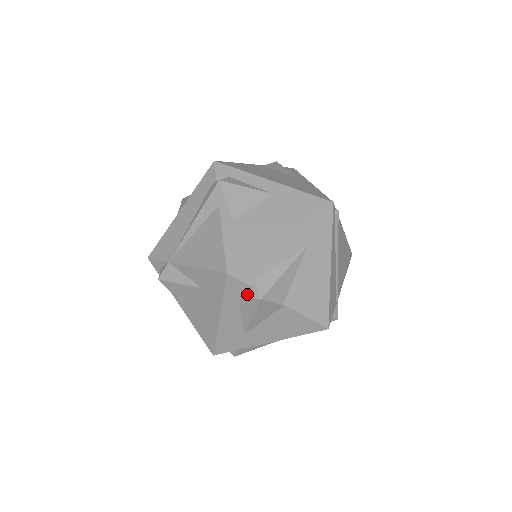
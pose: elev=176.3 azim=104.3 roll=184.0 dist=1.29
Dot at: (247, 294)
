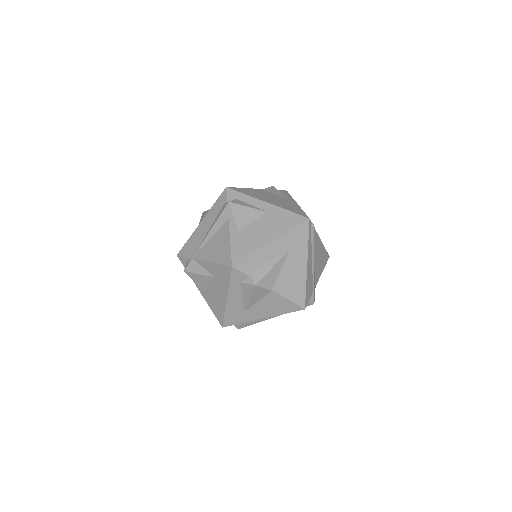
Dot at: (246, 282)
